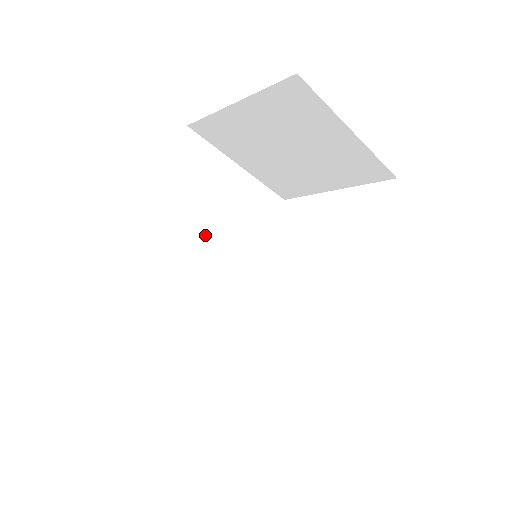
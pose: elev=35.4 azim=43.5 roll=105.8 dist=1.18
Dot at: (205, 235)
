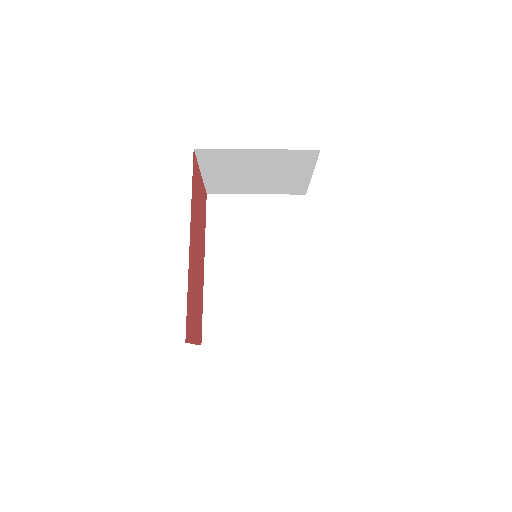
Dot at: (248, 253)
